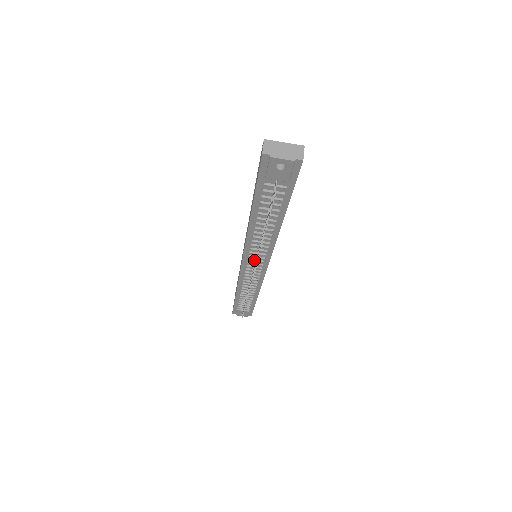
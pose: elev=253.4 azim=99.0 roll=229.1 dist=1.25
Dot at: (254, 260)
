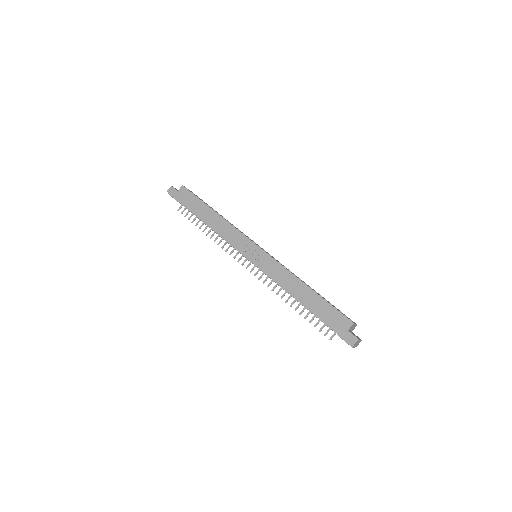
Dot at: occluded
